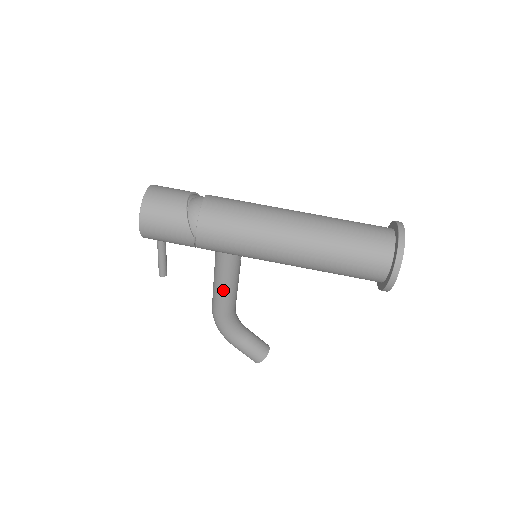
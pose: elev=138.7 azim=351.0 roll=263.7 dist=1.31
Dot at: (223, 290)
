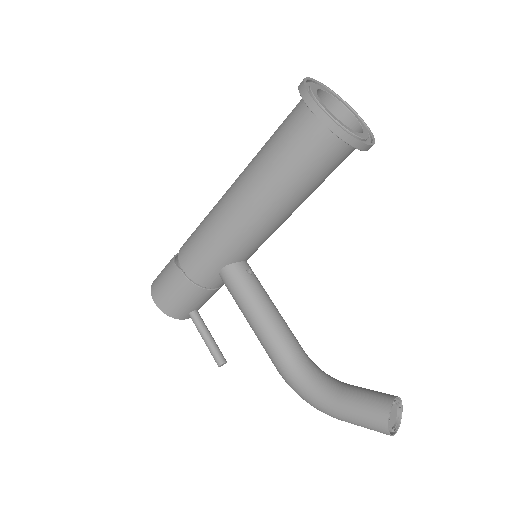
Dot at: (254, 321)
